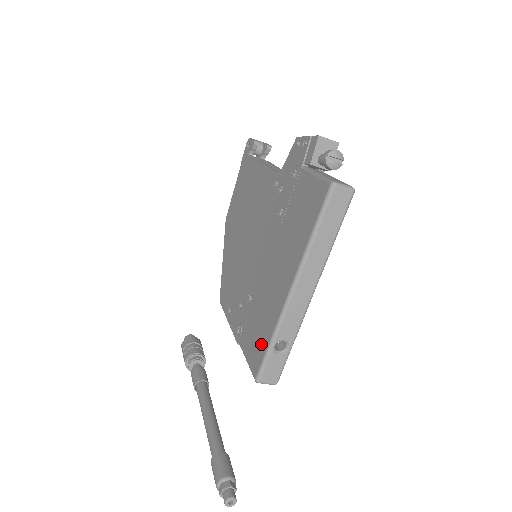
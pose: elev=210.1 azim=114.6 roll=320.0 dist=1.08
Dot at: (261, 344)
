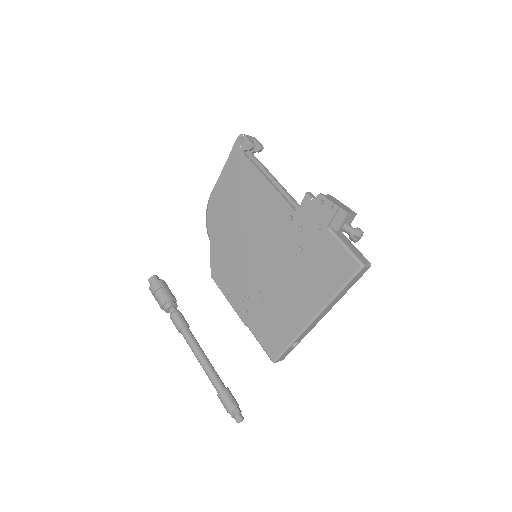
Dot at: (279, 341)
